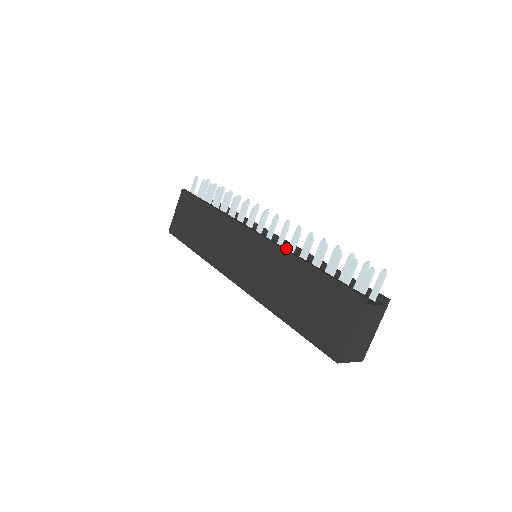
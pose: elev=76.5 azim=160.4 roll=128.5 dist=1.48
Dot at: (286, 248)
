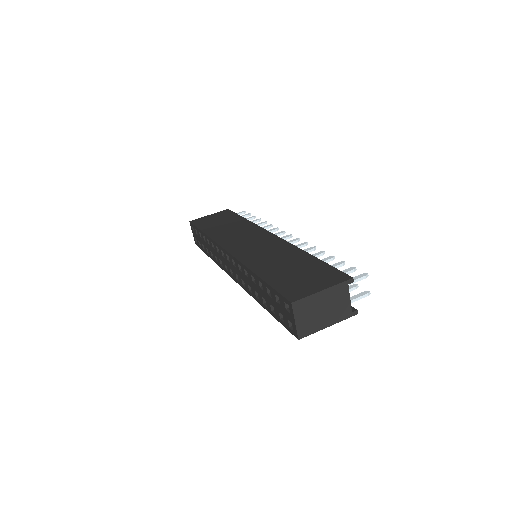
Dot at: occluded
